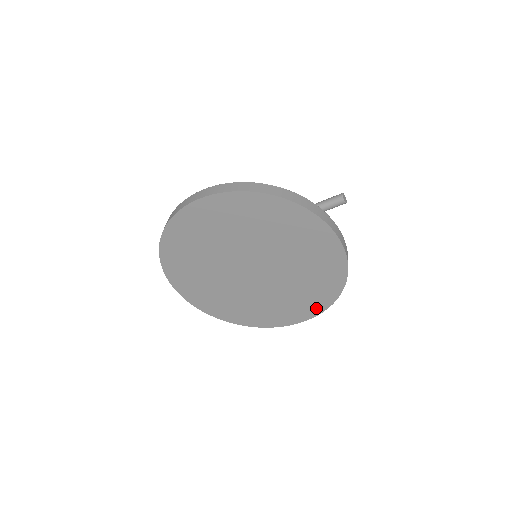
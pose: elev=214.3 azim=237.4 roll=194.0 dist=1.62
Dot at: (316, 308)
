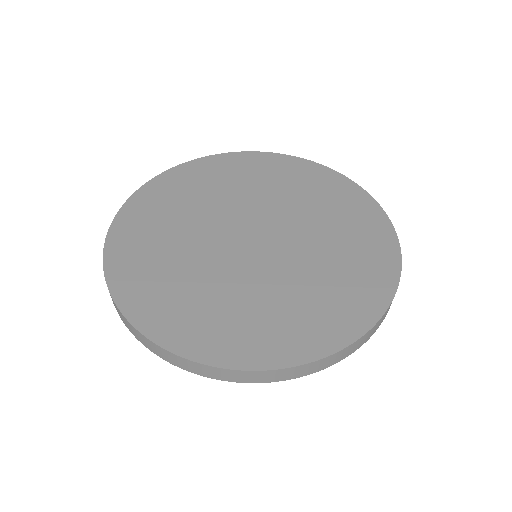
Dot at: (309, 345)
